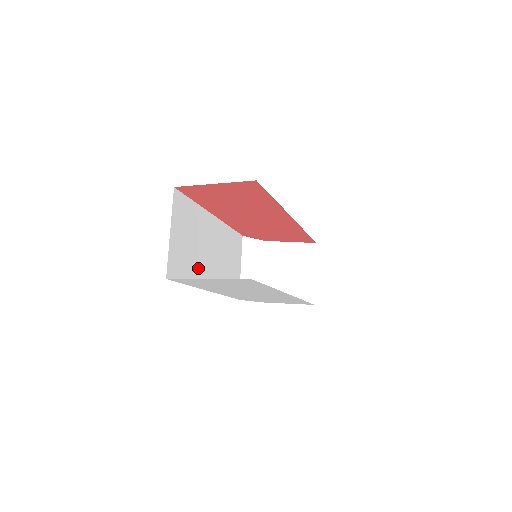
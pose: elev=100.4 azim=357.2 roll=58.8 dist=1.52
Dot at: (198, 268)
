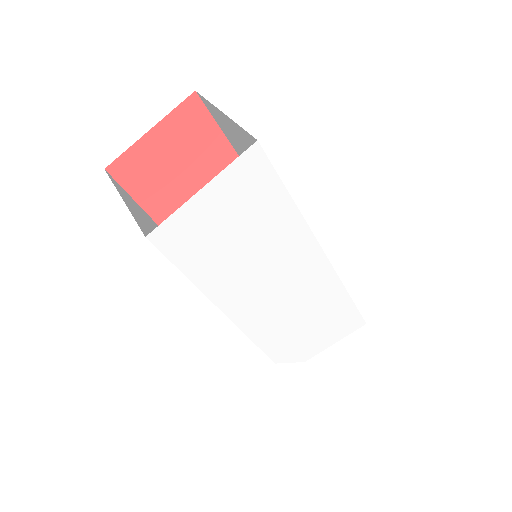
Dot at: occluded
